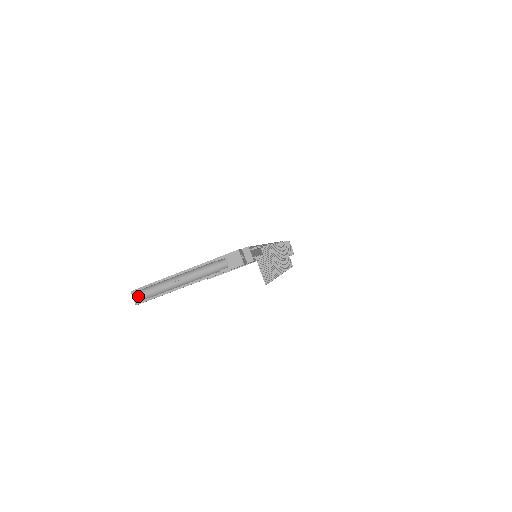
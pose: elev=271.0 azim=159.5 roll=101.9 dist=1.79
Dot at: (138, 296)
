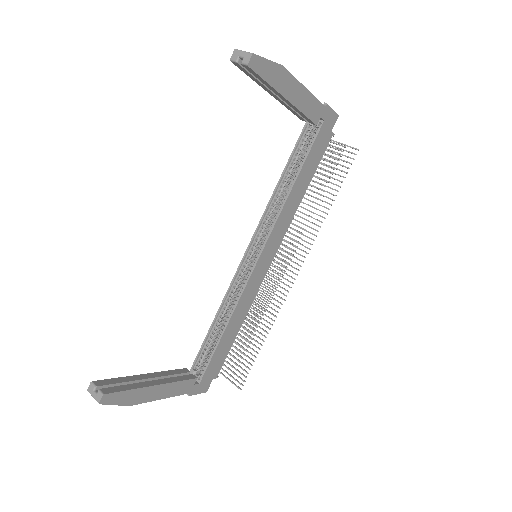
Dot at: occluded
